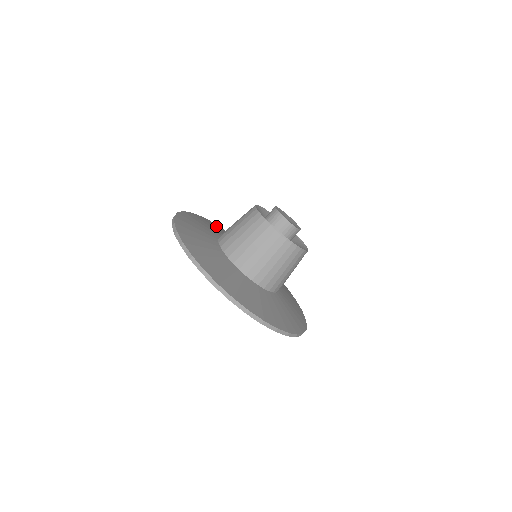
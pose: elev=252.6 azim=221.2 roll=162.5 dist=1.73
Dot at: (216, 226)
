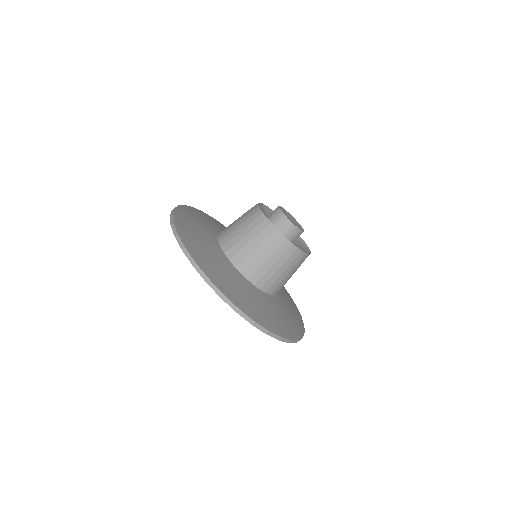
Dot at: (192, 214)
